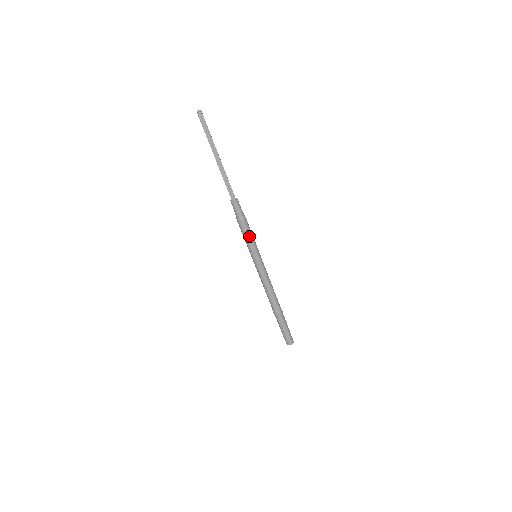
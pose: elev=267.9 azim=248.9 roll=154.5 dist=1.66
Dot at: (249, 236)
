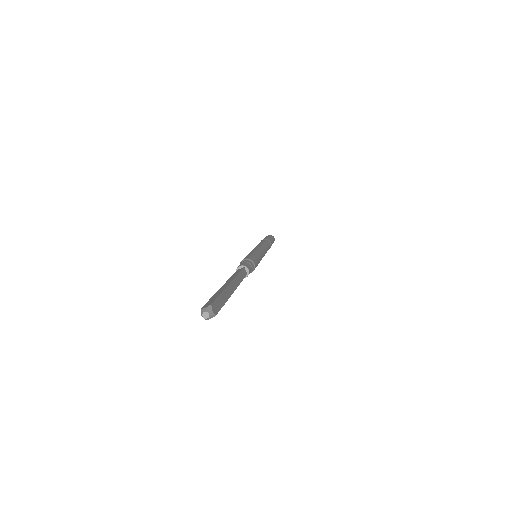
Dot at: occluded
